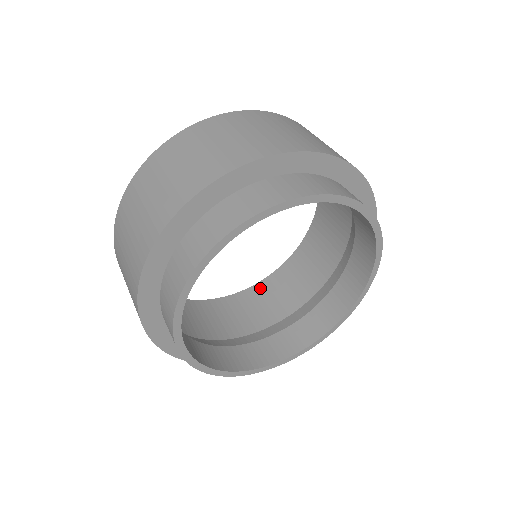
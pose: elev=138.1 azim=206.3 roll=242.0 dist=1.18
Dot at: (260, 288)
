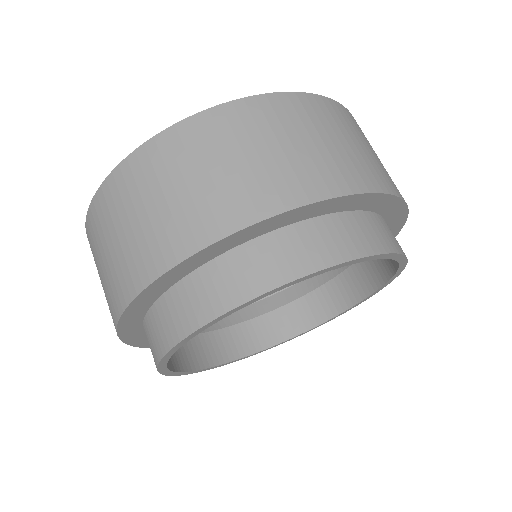
Dot at: occluded
